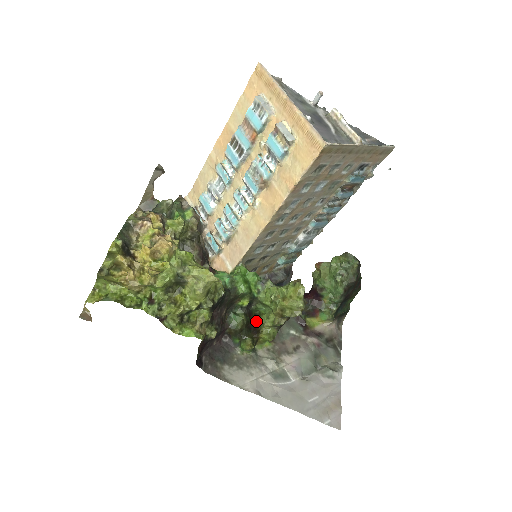
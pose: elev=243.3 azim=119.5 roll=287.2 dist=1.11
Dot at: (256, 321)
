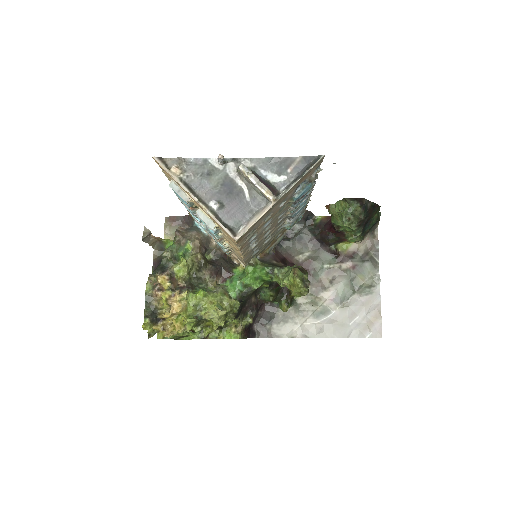
Dot at: occluded
